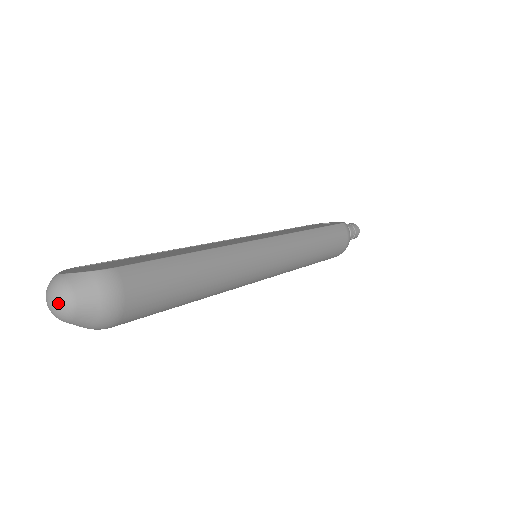
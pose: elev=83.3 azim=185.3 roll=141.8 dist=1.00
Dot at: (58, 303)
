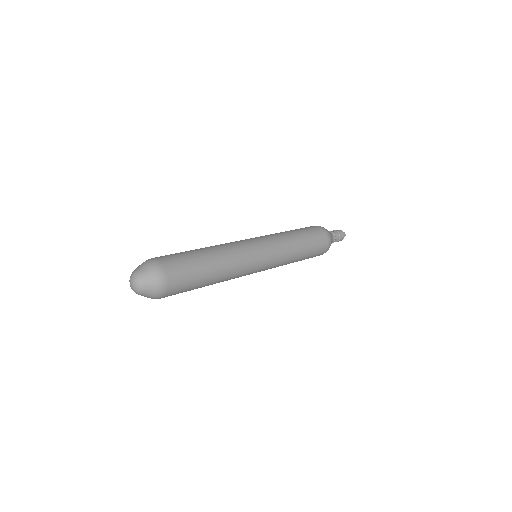
Dot at: (133, 280)
